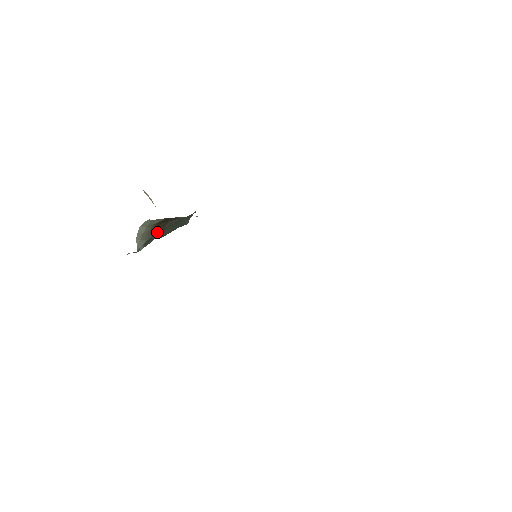
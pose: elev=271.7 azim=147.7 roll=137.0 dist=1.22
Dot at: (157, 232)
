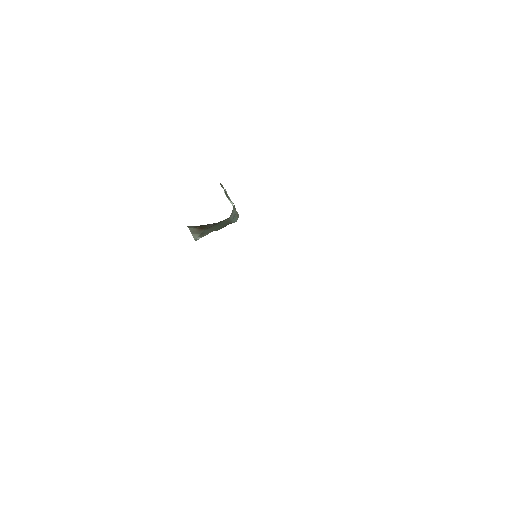
Dot at: (205, 230)
